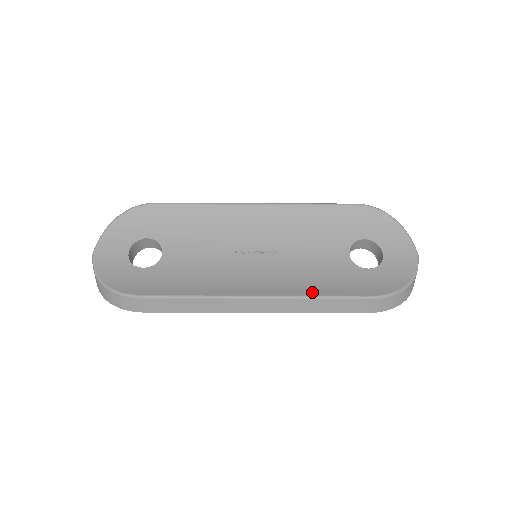
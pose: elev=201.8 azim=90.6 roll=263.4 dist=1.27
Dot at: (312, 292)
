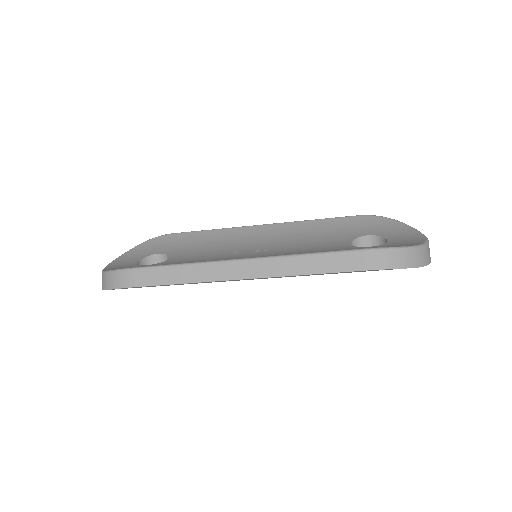
Dot at: (303, 254)
